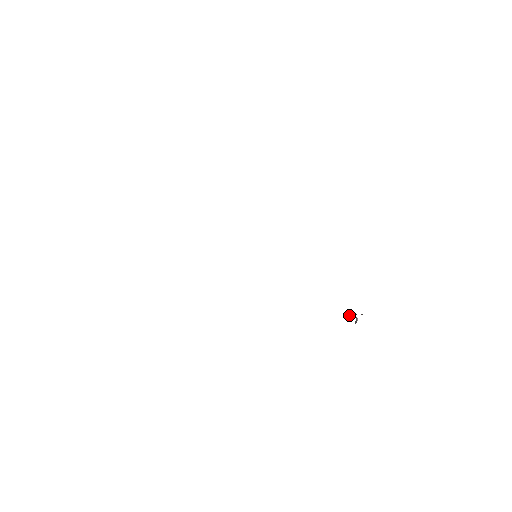
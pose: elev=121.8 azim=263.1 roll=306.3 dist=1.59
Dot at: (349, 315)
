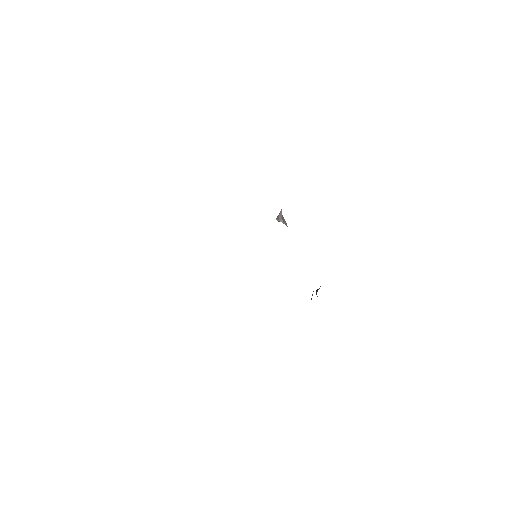
Dot at: (316, 291)
